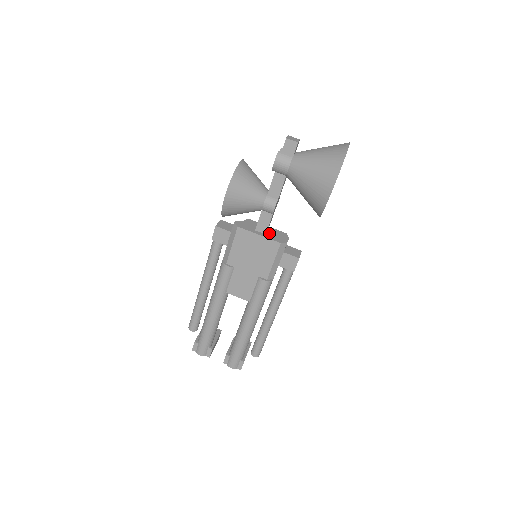
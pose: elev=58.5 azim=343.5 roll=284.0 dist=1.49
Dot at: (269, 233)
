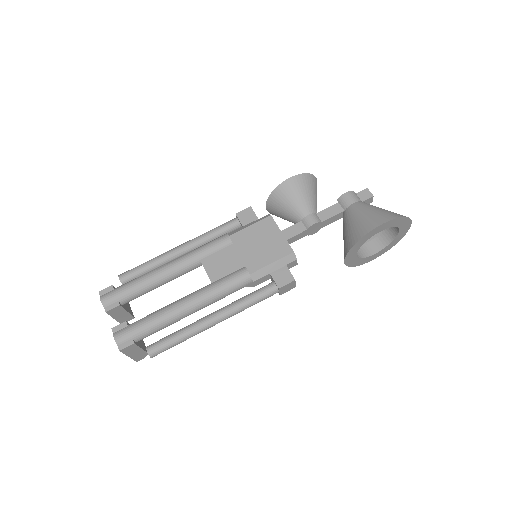
Dot at: occluded
